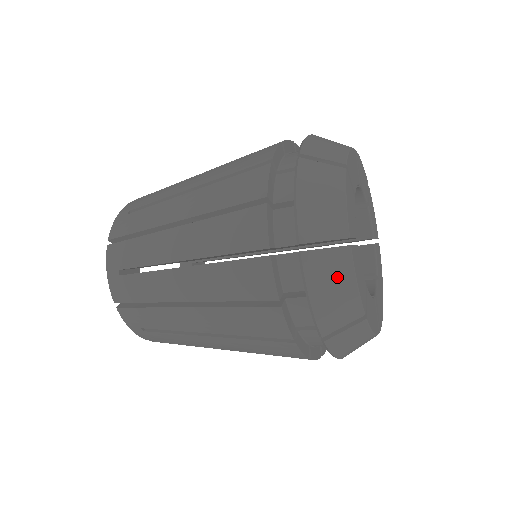
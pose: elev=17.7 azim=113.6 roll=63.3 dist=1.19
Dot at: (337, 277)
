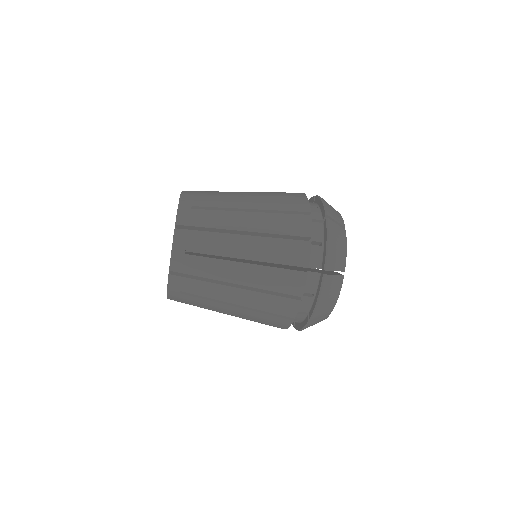
Dot at: (340, 239)
